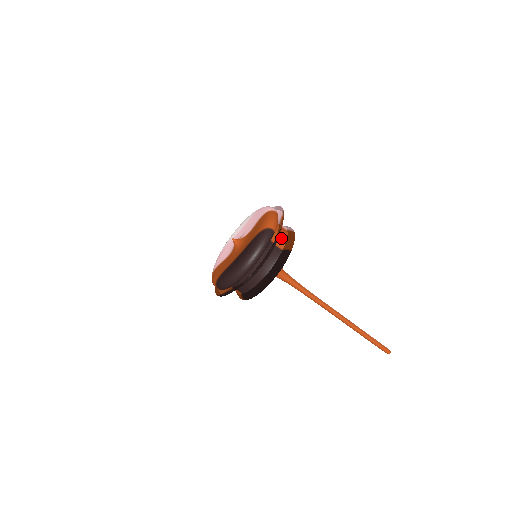
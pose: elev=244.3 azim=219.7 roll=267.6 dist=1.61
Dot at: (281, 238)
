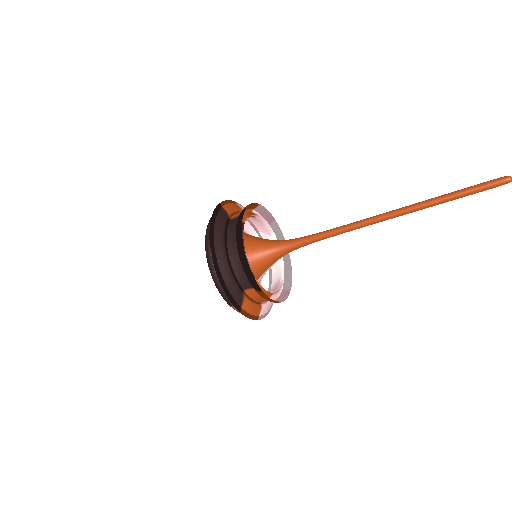
Dot at: (238, 213)
